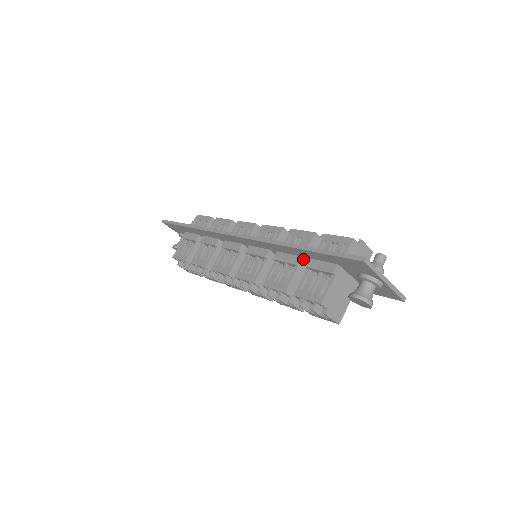
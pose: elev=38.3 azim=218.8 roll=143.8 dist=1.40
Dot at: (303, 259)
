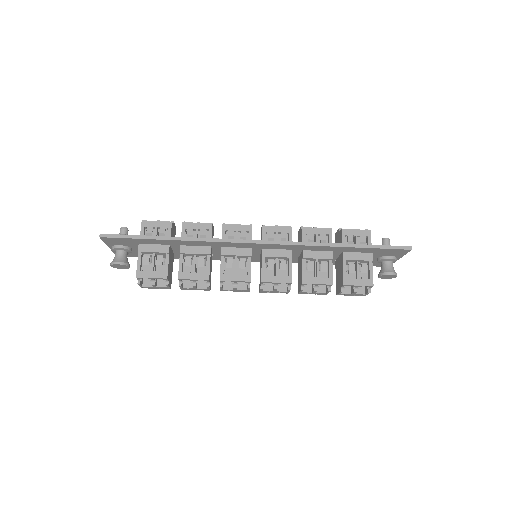
Dot at: (332, 253)
